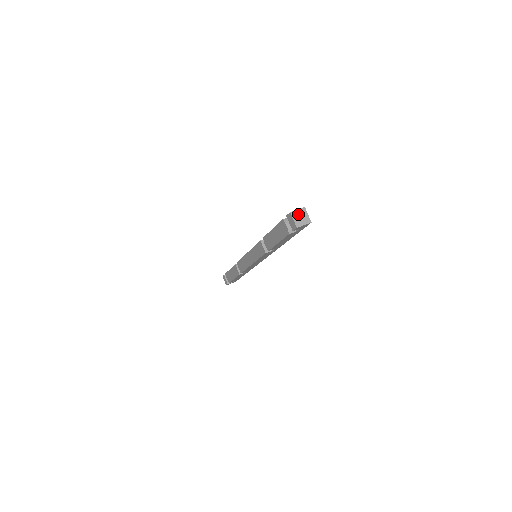
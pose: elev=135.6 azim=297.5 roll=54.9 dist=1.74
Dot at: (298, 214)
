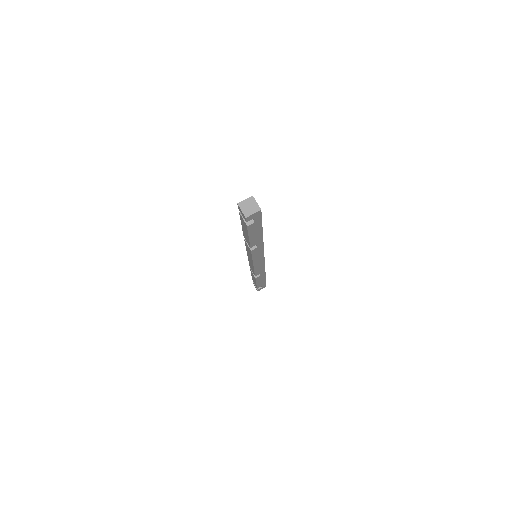
Dot at: (246, 204)
